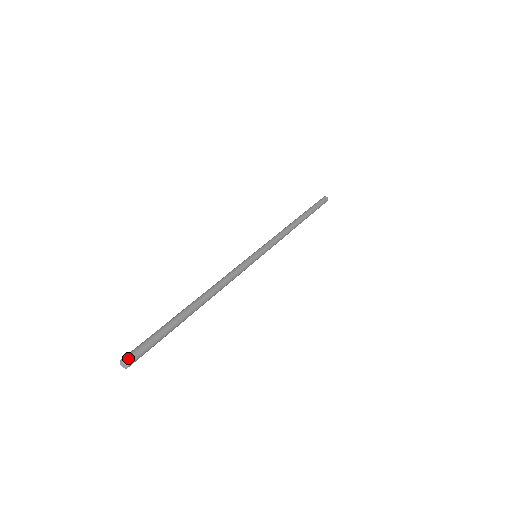
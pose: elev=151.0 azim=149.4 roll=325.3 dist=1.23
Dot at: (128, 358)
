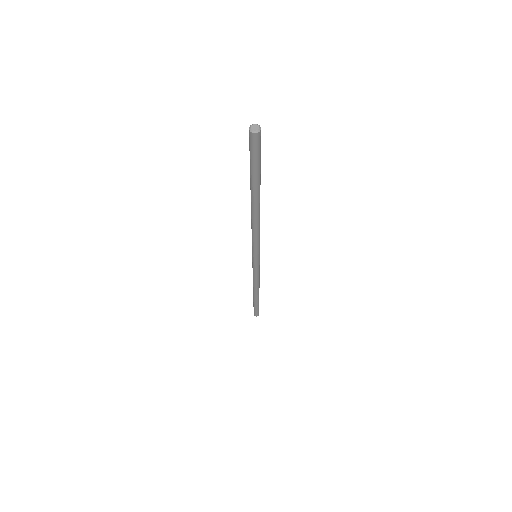
Dot at: (257, 128)
